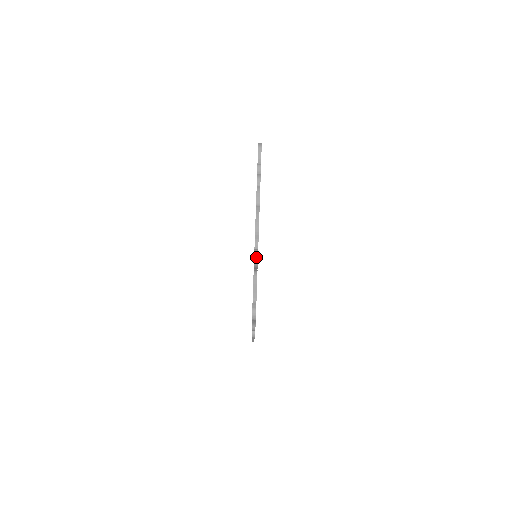
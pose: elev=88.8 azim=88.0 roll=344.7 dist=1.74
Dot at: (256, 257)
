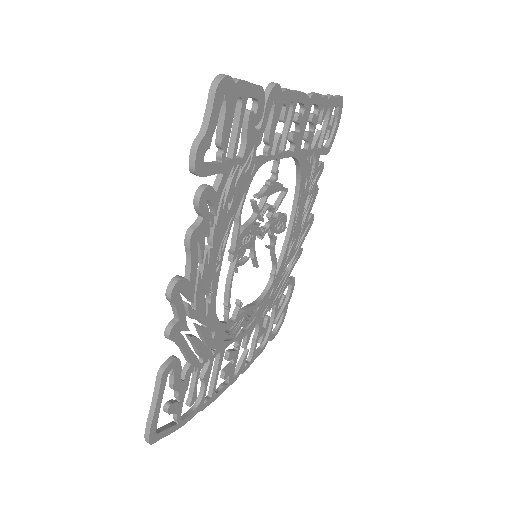
Dot at: (274, 83)
